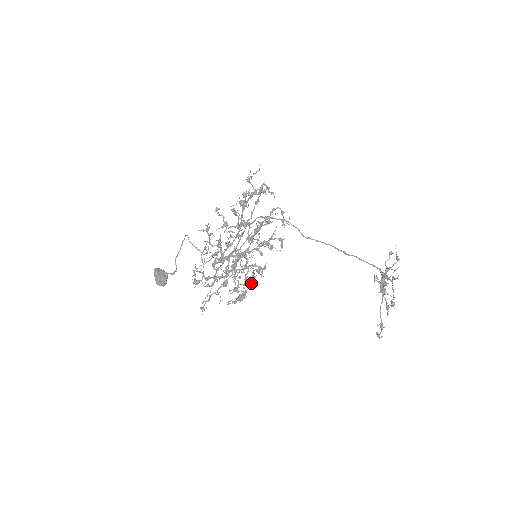
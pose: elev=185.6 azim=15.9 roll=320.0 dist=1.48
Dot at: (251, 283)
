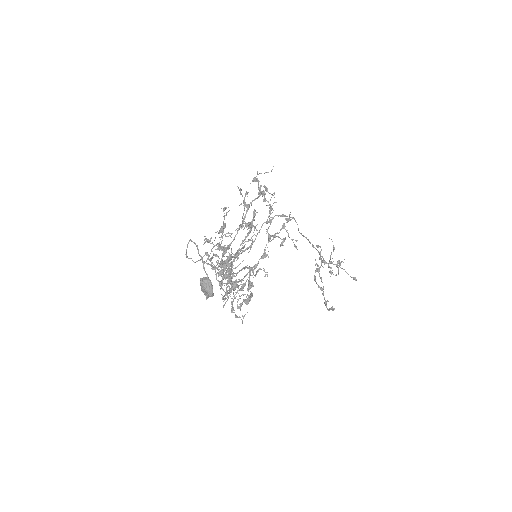
Dot at: (252, 284)
